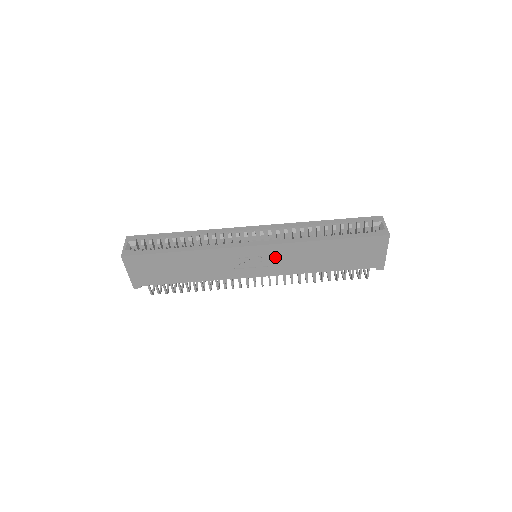
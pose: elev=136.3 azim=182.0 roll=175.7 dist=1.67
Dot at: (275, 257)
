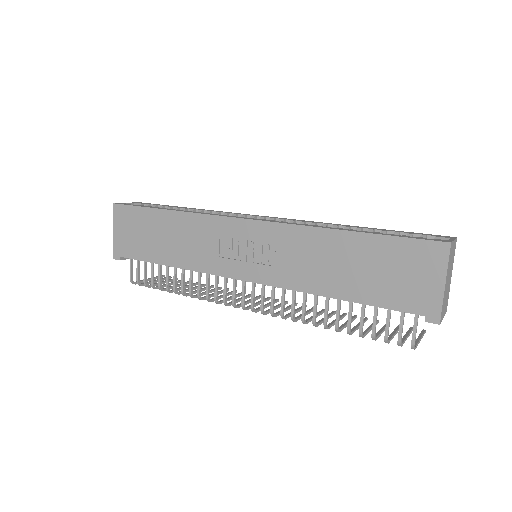
Dot at: (271, 249)
